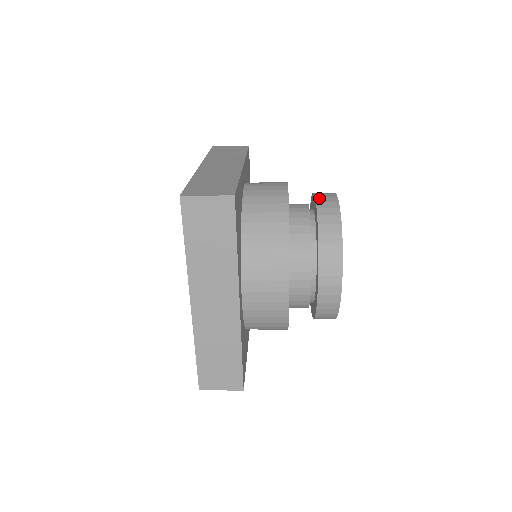
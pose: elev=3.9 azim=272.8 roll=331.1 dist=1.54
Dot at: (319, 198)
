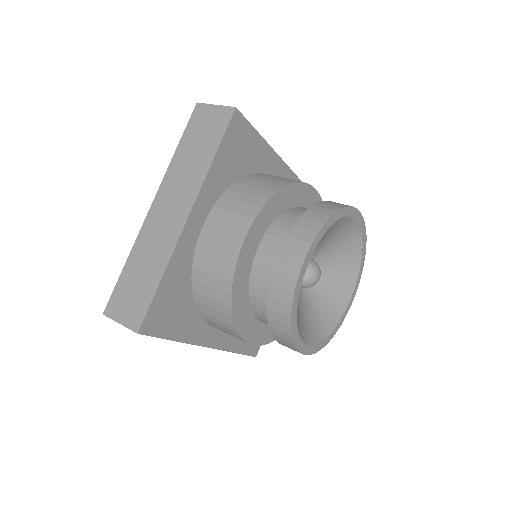
Dot at: (279, 264)
